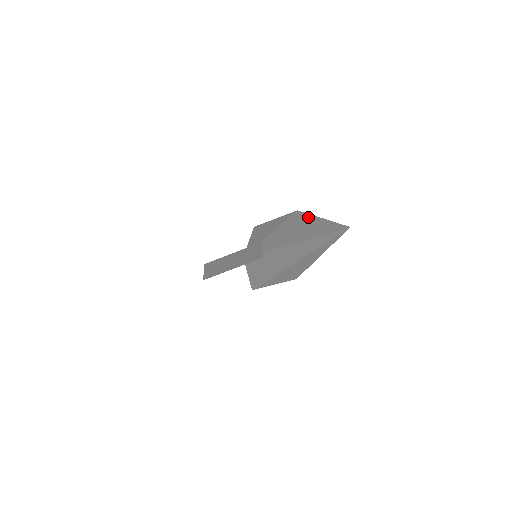
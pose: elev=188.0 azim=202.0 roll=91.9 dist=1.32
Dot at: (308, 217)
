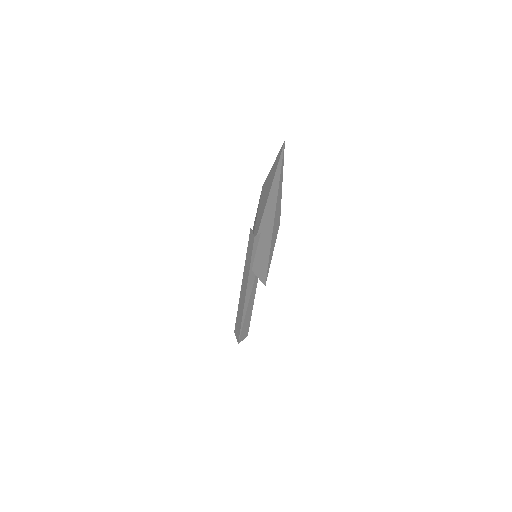
Dot at: (267, 178)
